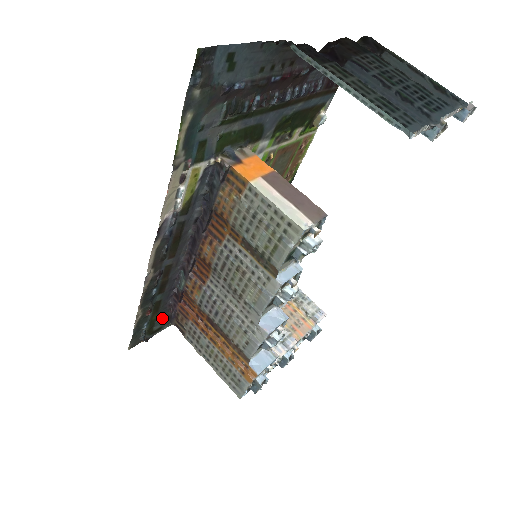
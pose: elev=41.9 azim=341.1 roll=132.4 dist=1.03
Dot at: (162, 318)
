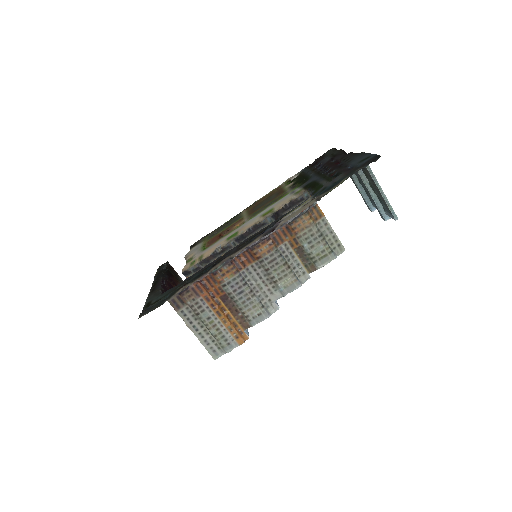
Dot at: (163, 293)
